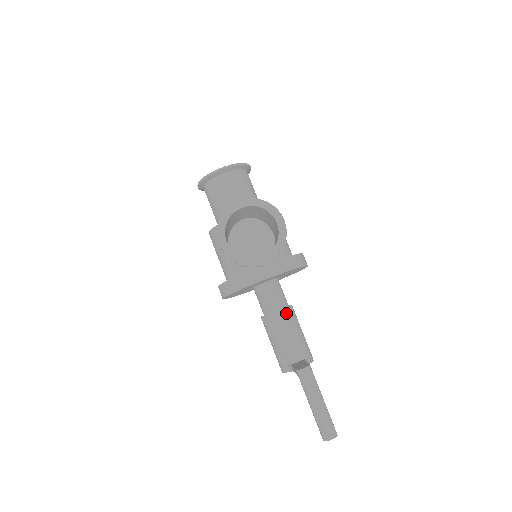
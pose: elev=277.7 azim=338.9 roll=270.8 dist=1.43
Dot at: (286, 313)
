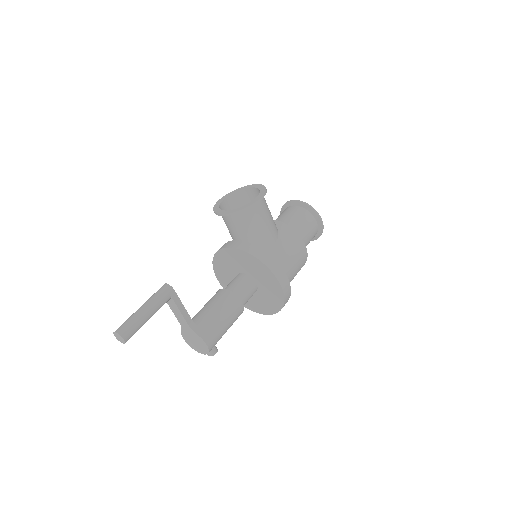
Dot at: (227, 294)
